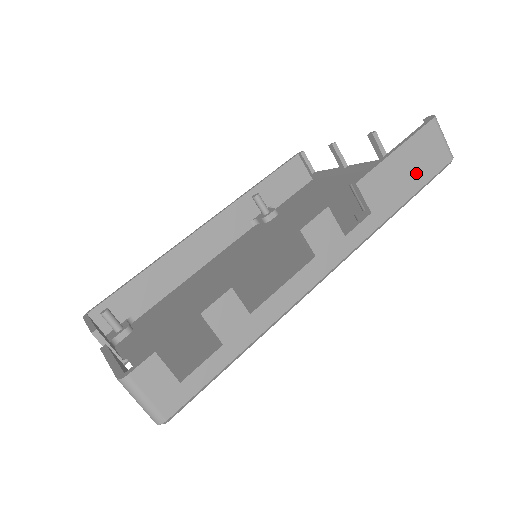
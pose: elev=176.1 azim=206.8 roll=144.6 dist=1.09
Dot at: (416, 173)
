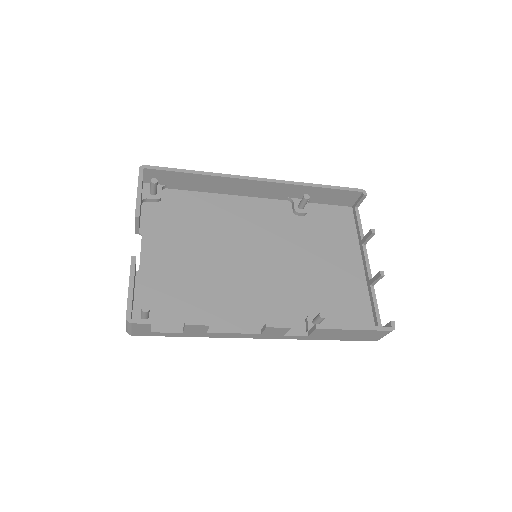
Dot at: (351, 337)
